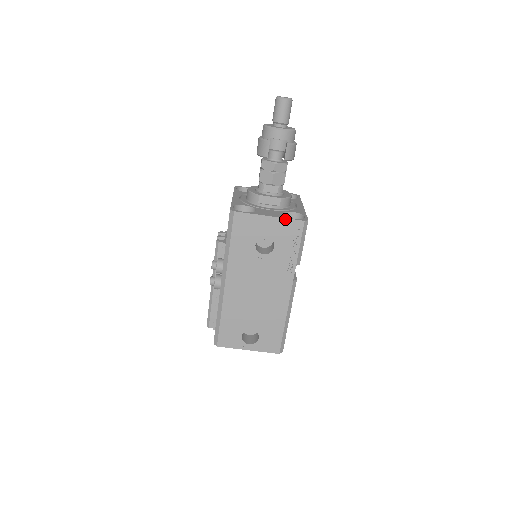
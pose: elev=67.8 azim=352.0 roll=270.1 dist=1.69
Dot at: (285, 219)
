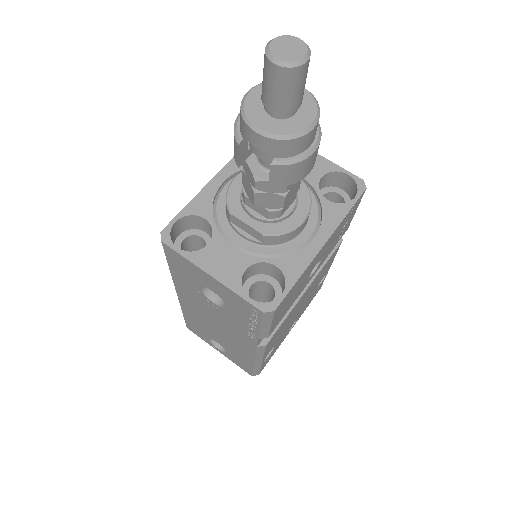
Dot at: (234, 292)
